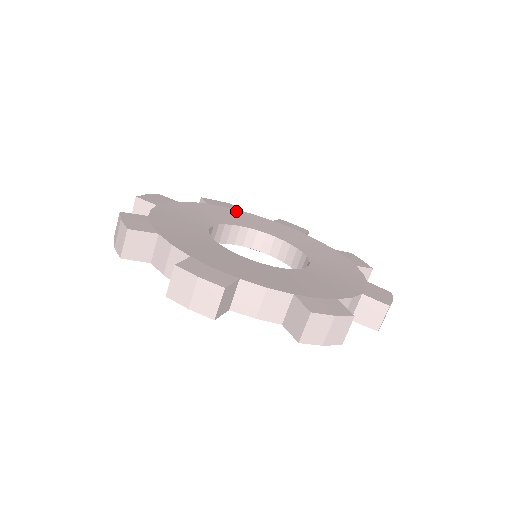
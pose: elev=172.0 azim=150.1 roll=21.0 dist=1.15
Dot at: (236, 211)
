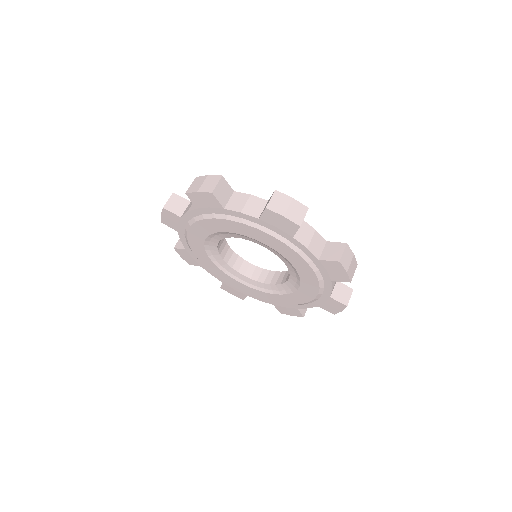
Dot at: occluded
